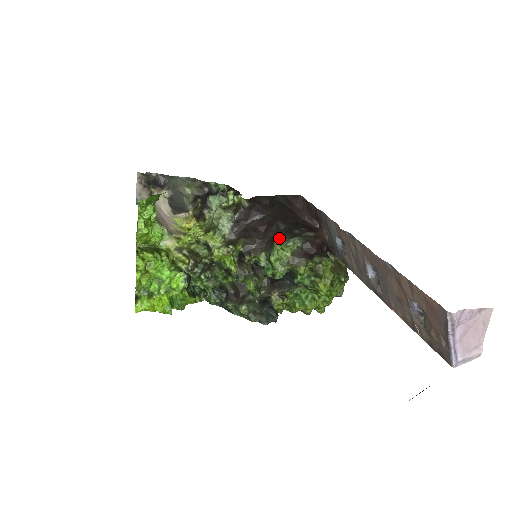
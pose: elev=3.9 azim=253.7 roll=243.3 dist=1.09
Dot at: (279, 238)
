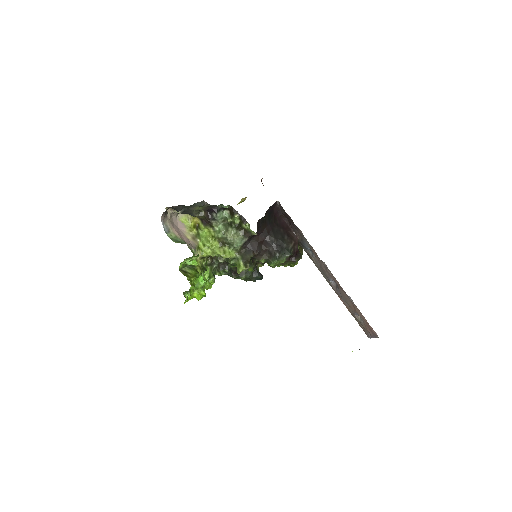
Dot at: (278, 257)
